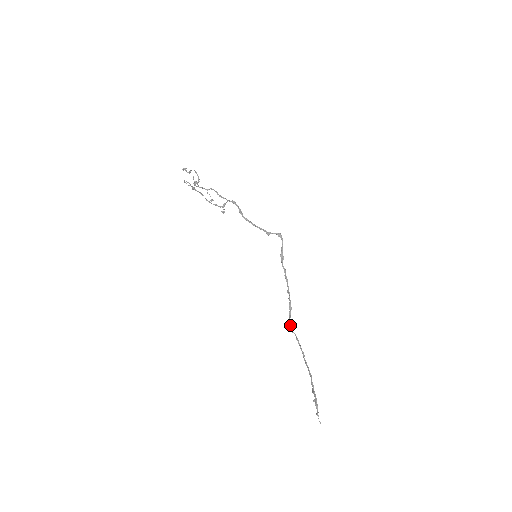
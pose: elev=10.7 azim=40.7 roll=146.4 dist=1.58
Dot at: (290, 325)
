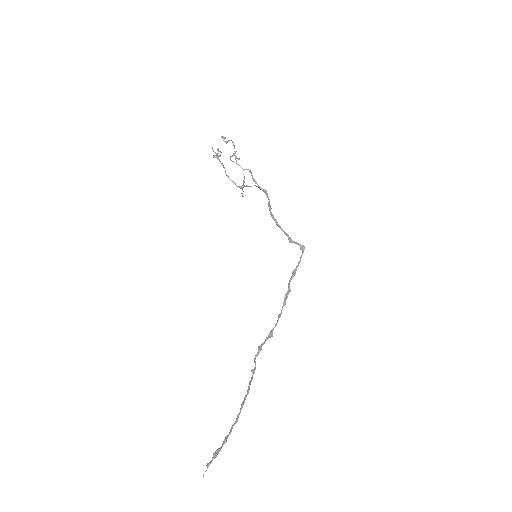
Dot at: (257, 352)
